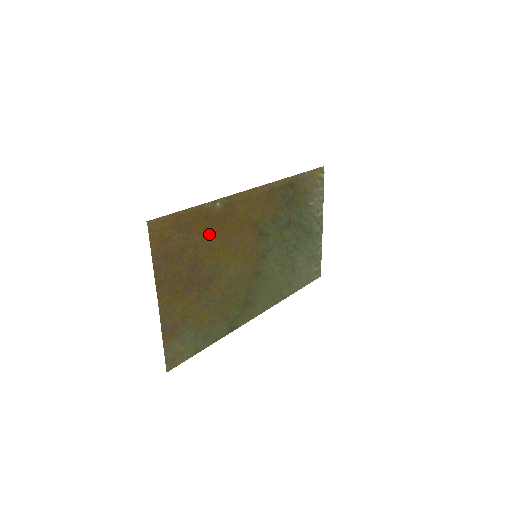
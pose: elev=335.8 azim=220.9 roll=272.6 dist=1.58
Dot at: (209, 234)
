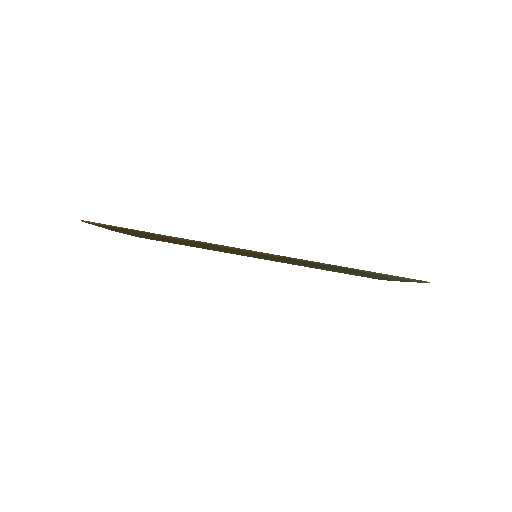
Dot at: occluded
